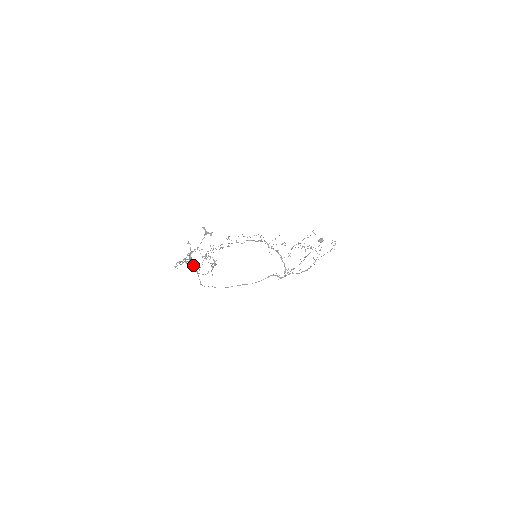
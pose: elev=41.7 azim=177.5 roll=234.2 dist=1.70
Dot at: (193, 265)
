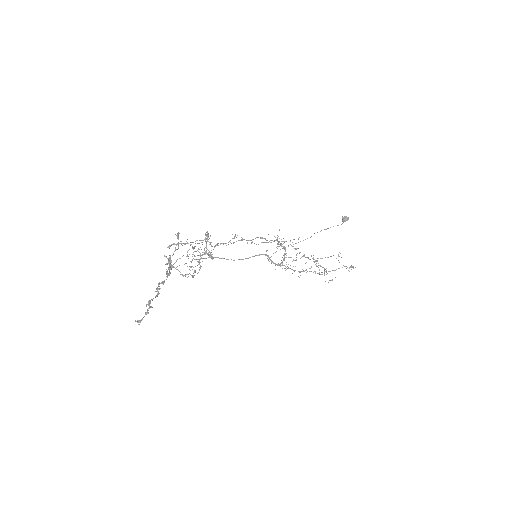
Dot at: occluded
